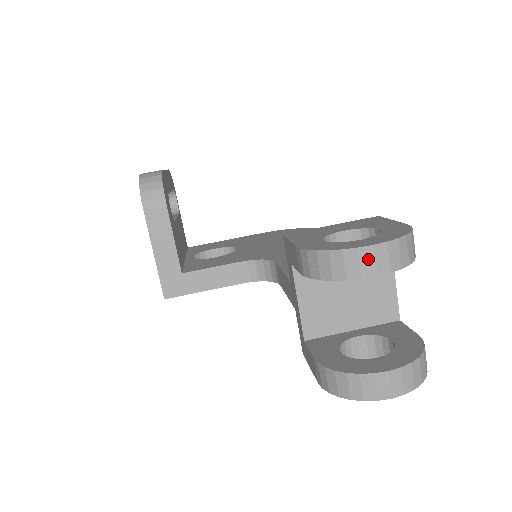
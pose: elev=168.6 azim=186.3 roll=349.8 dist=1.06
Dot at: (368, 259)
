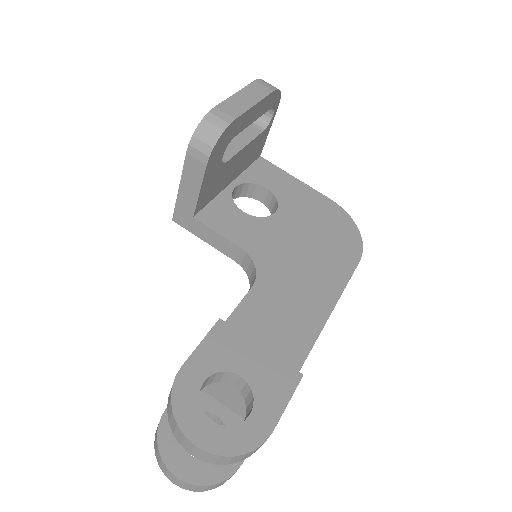
Dot at: (189, 445)
